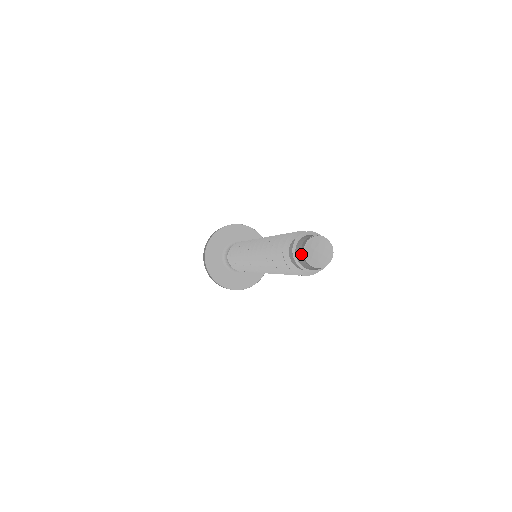
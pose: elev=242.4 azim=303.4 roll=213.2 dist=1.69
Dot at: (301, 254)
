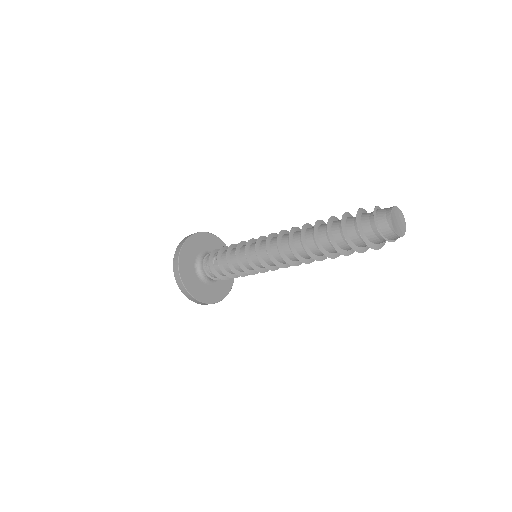
Dot at: (385, 215)
